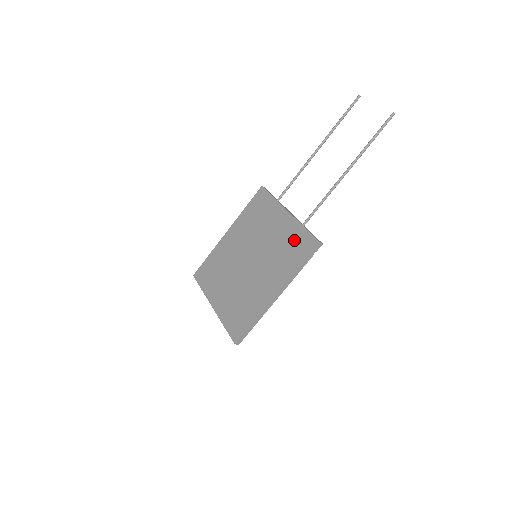
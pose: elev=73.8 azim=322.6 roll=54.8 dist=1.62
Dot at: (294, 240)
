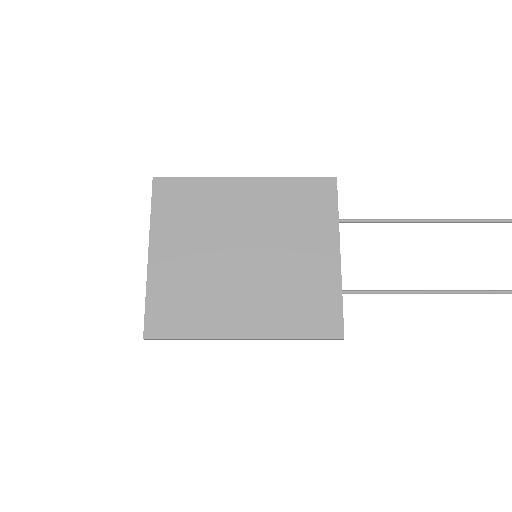
Dot at: (319, 300)
